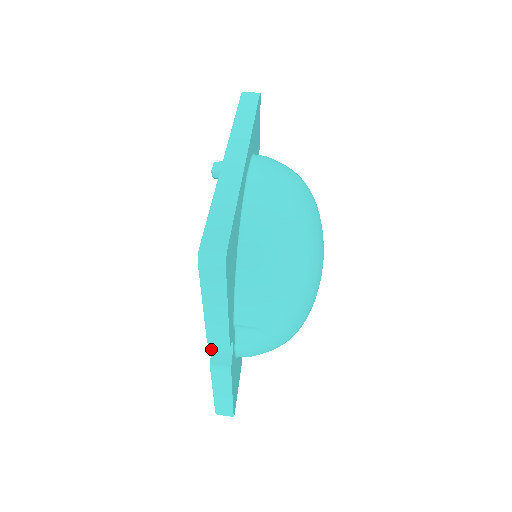
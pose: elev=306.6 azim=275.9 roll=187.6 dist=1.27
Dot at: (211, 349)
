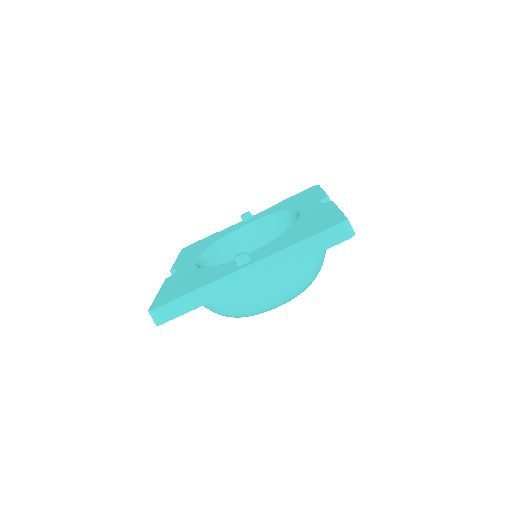
Dot at: (176, 269)
